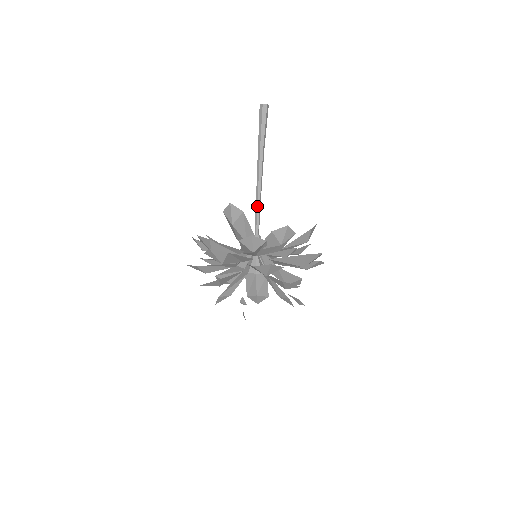
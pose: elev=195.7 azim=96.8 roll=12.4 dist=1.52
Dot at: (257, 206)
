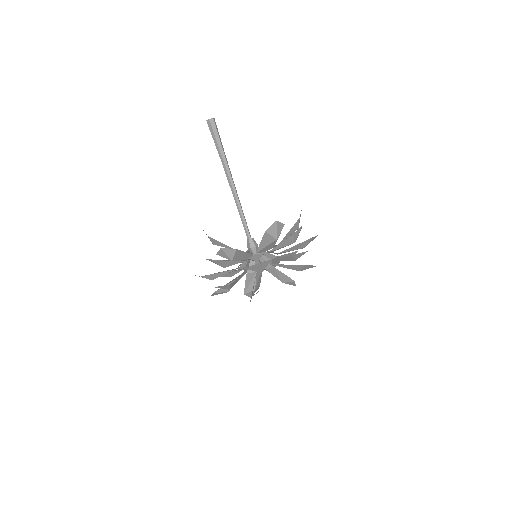
Dot at: (239, 214)
